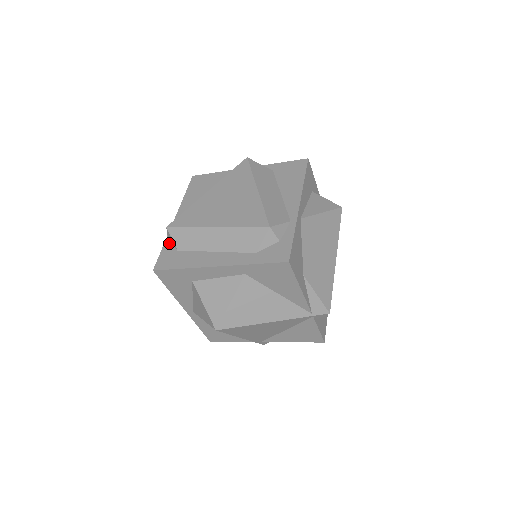
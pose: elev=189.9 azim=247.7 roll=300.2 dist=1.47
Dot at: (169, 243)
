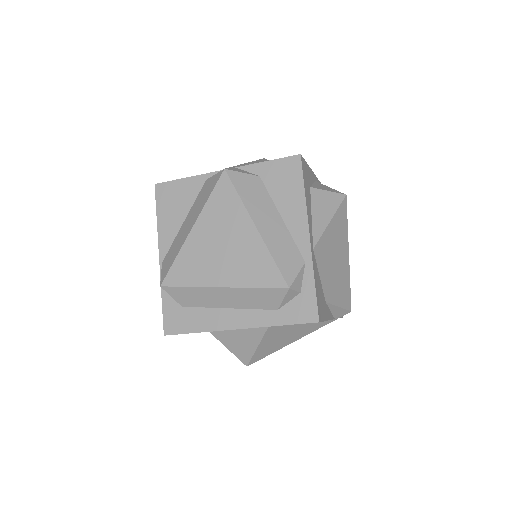
Dot at: (167, 296)
